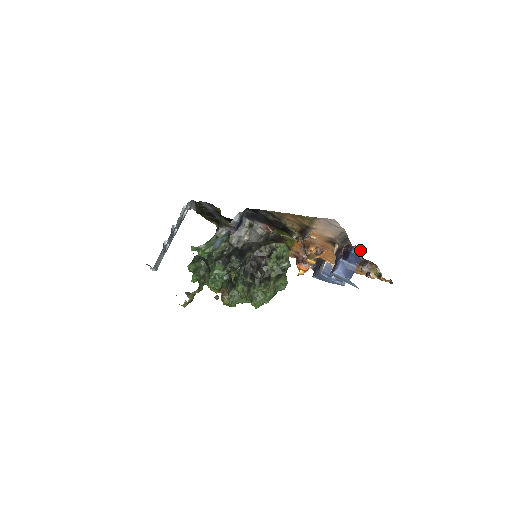
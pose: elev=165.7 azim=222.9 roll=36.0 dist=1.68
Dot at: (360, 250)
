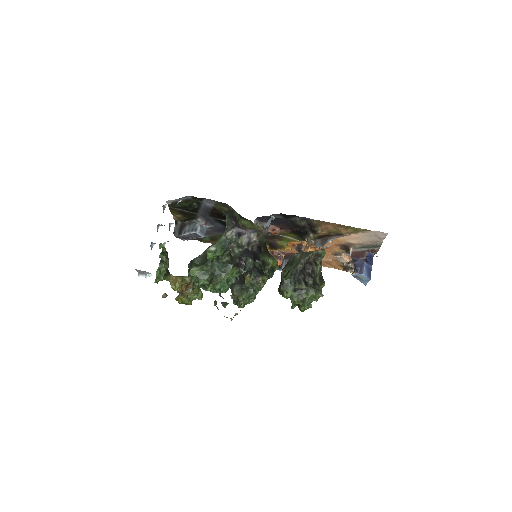
Dot at: (373, 254)
